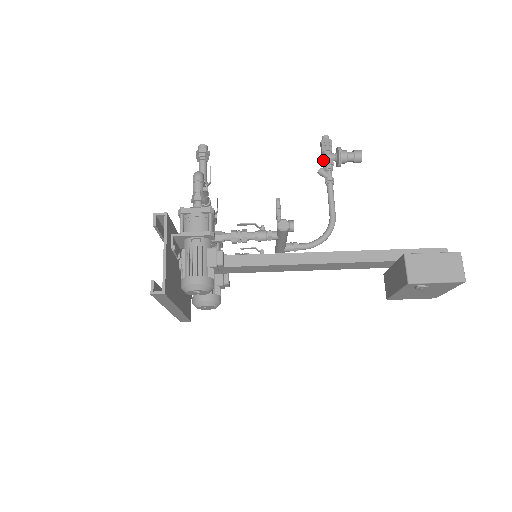
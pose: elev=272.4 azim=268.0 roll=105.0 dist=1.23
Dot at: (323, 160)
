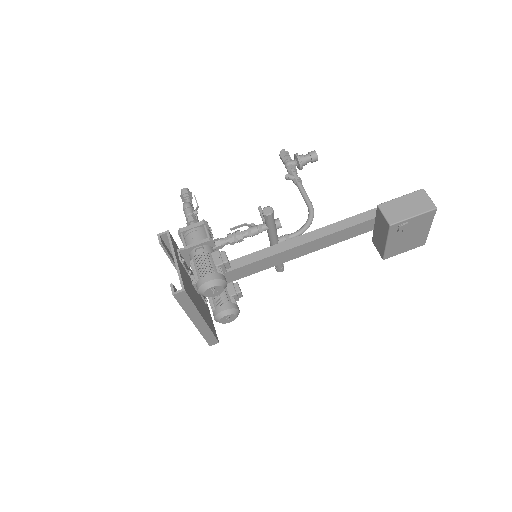
Dot at: (286, 168)
